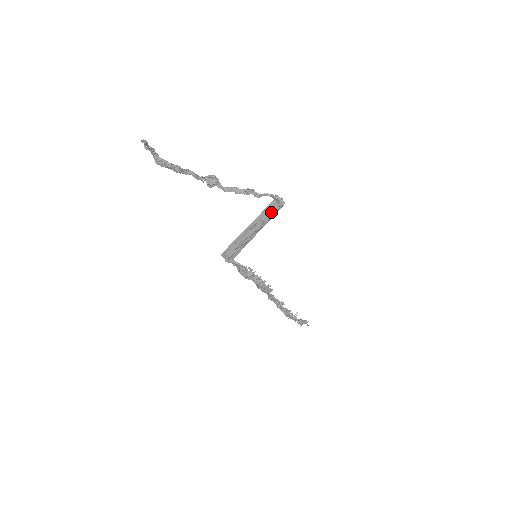
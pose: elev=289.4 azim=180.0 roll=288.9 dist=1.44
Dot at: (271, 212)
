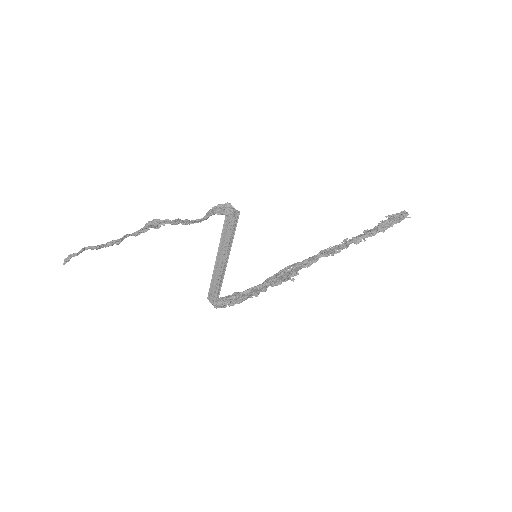
Dot at: (231, 227)
